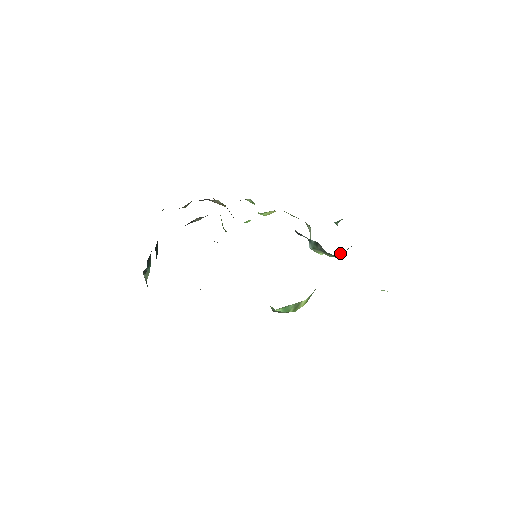
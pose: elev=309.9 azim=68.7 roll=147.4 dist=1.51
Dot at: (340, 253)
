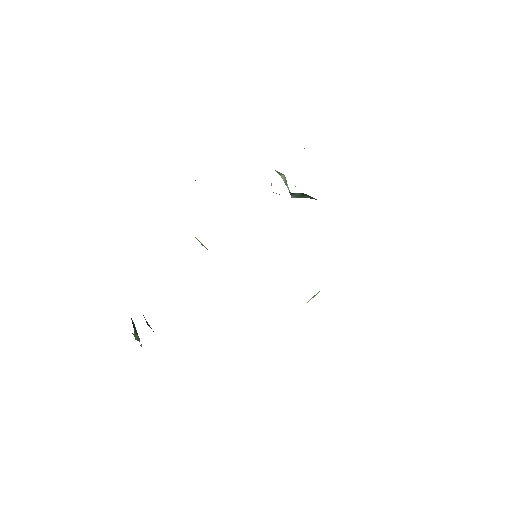
Dot at: occluded
